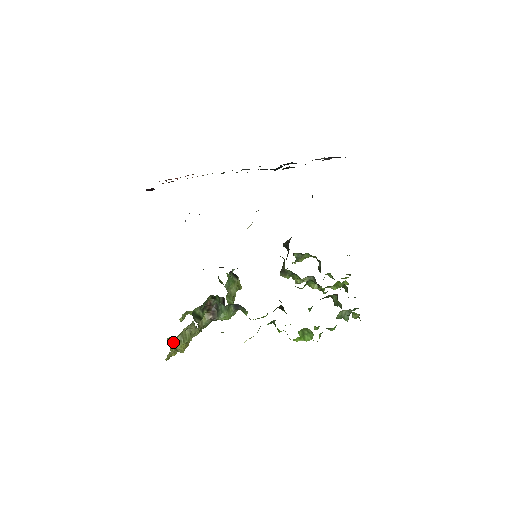
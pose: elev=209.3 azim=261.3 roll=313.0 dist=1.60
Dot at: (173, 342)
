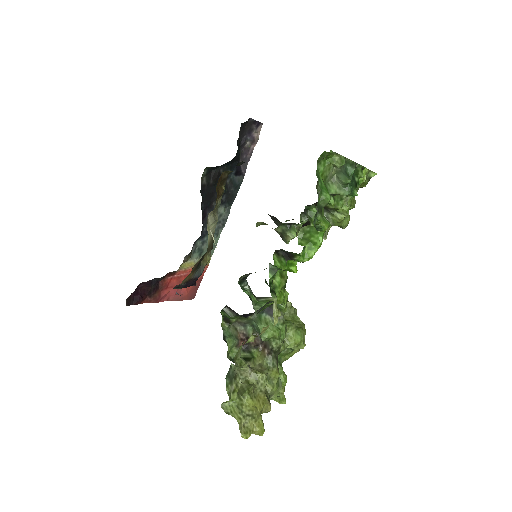
Dot at: (234, 408)
